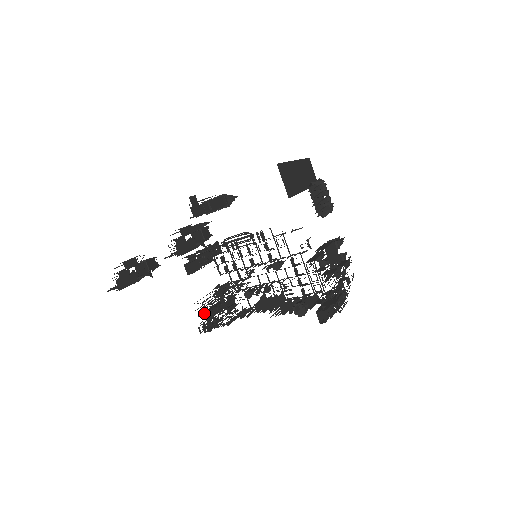
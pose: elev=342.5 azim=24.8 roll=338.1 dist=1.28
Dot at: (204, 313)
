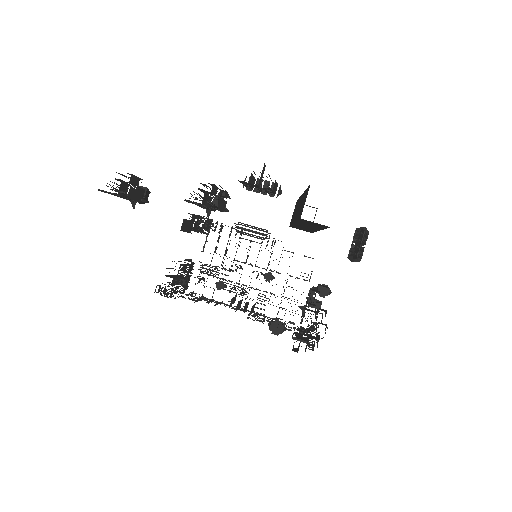
Dot at: (173, 276)
